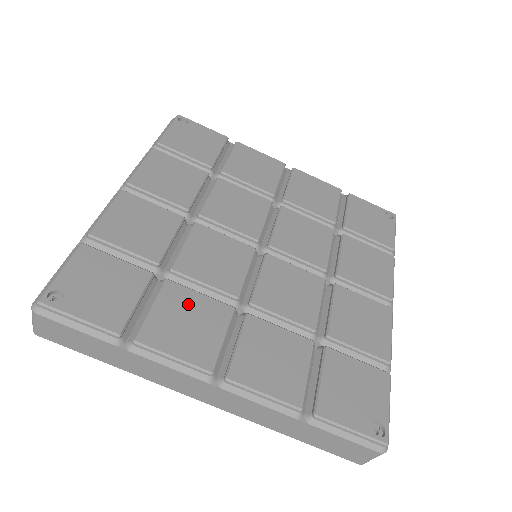
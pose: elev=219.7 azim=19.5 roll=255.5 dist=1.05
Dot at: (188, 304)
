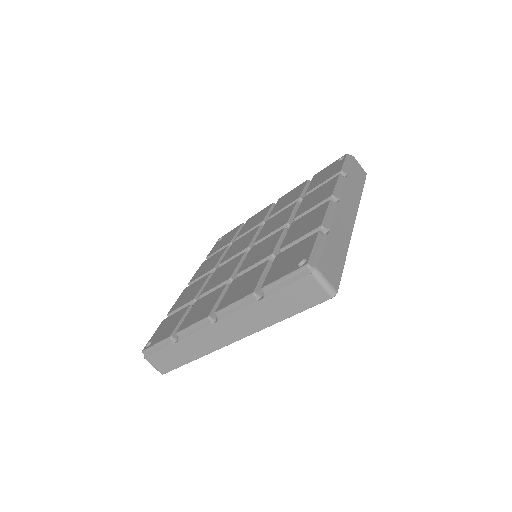
Dot at: (203, 302)
